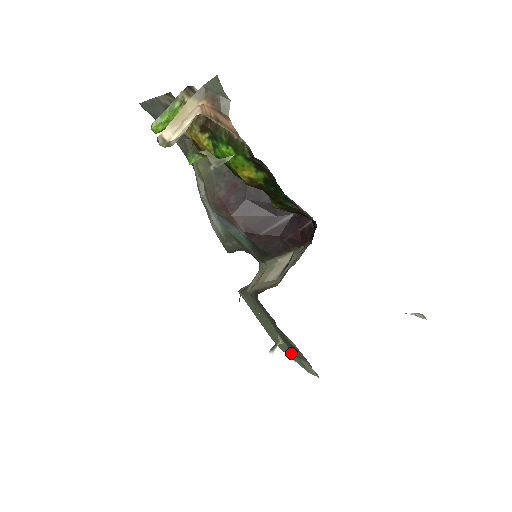
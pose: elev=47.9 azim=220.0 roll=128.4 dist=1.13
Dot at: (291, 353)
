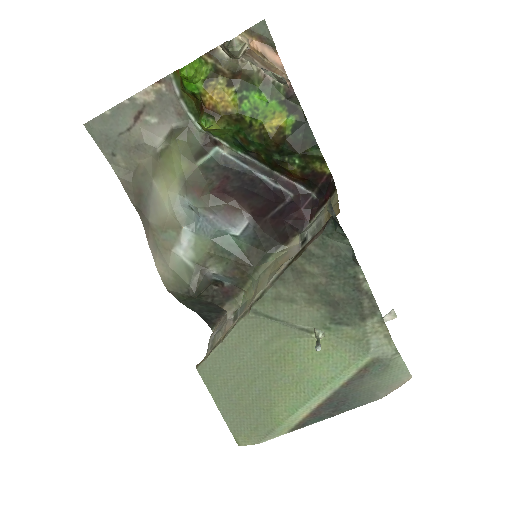
Dot at: (329, 356)
